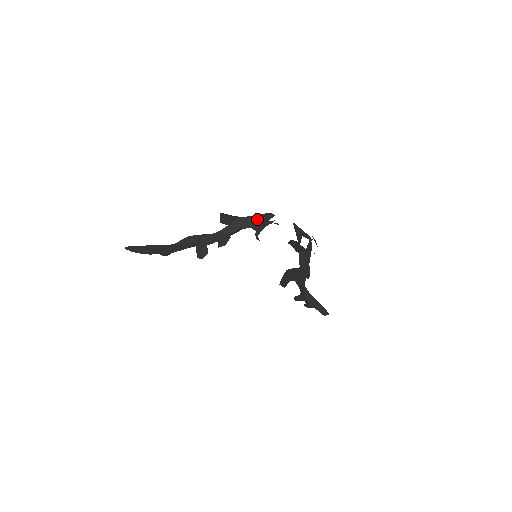
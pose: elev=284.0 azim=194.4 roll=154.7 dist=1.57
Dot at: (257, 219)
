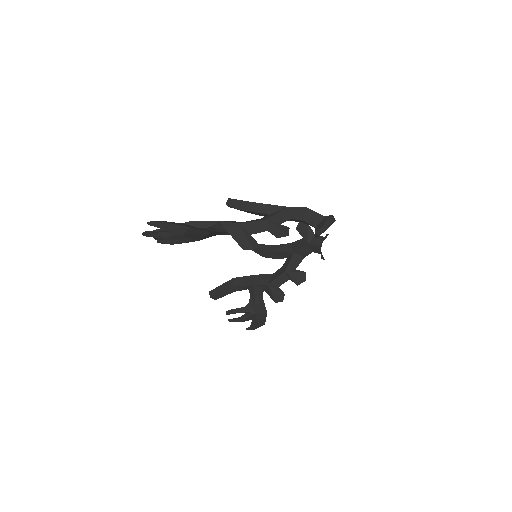
Dot at: (309, 211)
